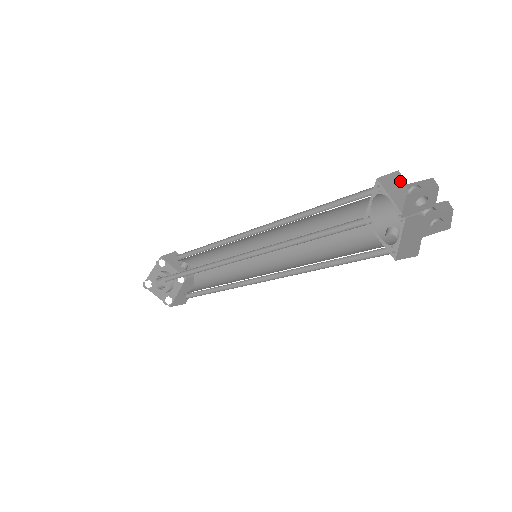
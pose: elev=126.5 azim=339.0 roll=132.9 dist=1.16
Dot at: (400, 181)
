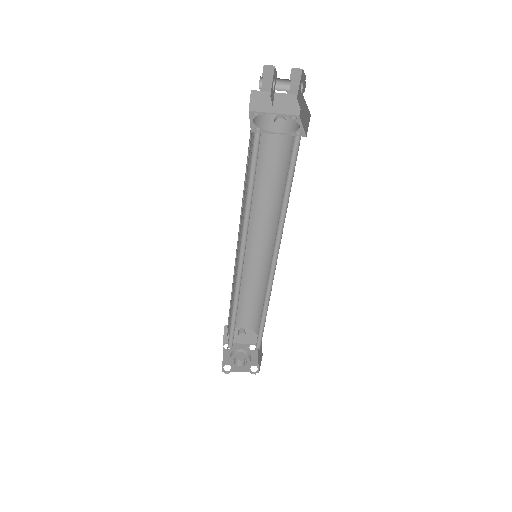
Dot at: (261, 95)
